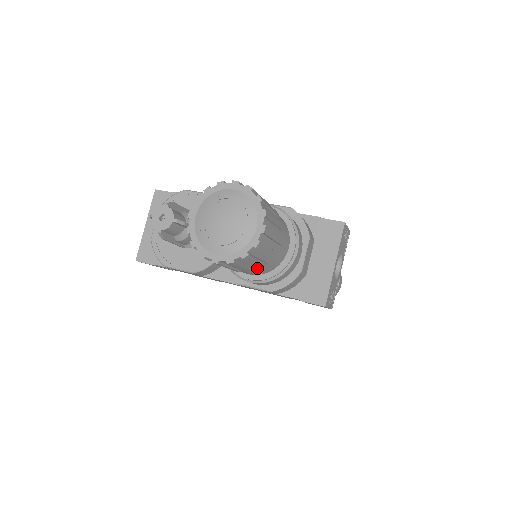
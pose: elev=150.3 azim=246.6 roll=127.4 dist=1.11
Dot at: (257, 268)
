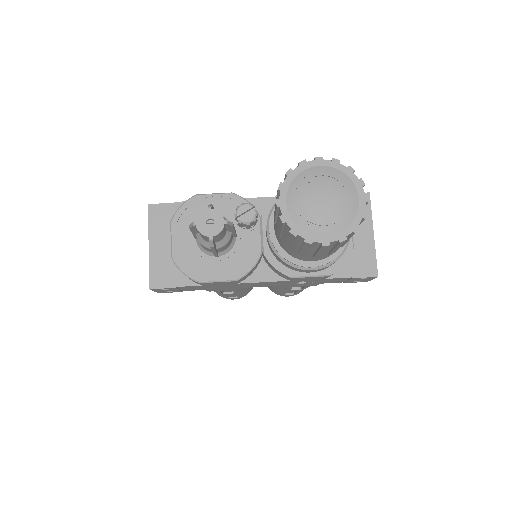
Dot at: occluded
